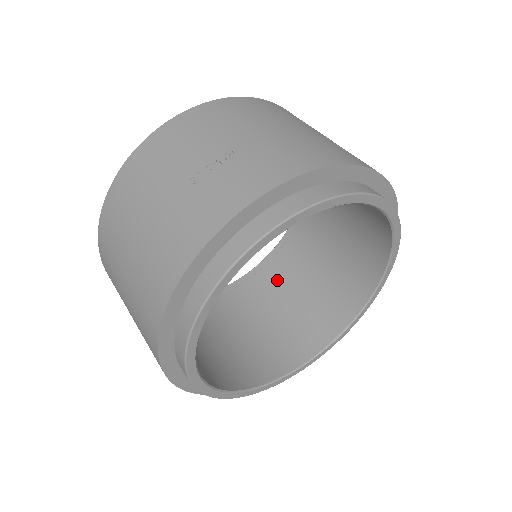
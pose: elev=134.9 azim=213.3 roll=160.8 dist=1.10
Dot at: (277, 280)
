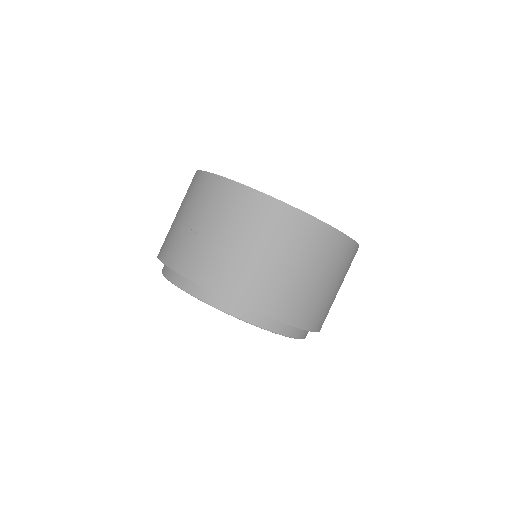
Dot at: occluded
